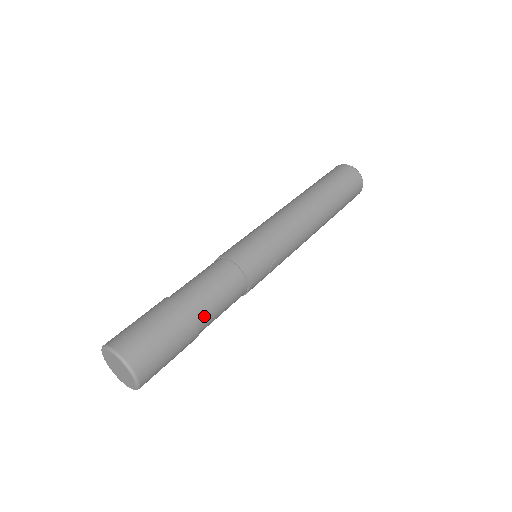
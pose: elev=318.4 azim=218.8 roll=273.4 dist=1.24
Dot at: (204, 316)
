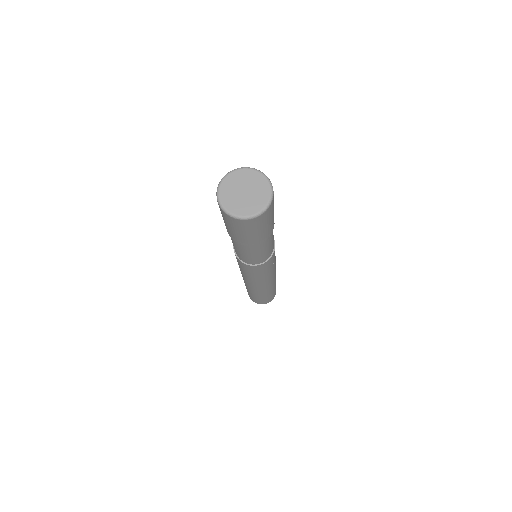
Dot at: occluded
